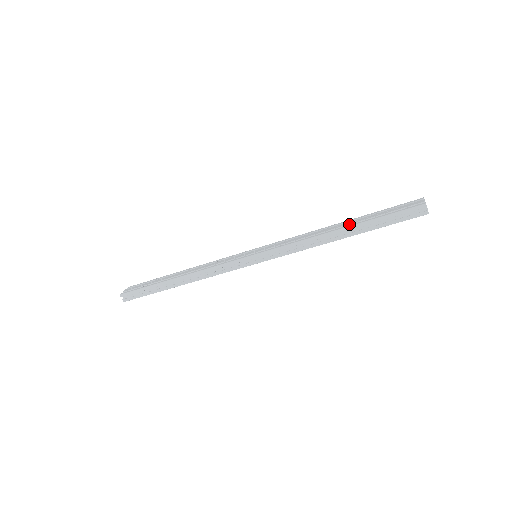
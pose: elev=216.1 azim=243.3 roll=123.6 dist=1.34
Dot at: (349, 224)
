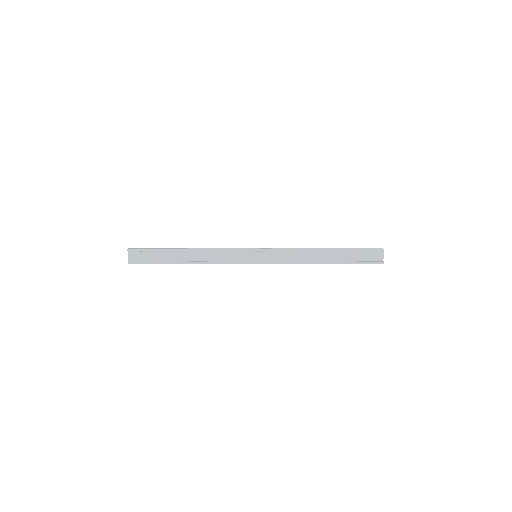
Dot at: (332, 259)
